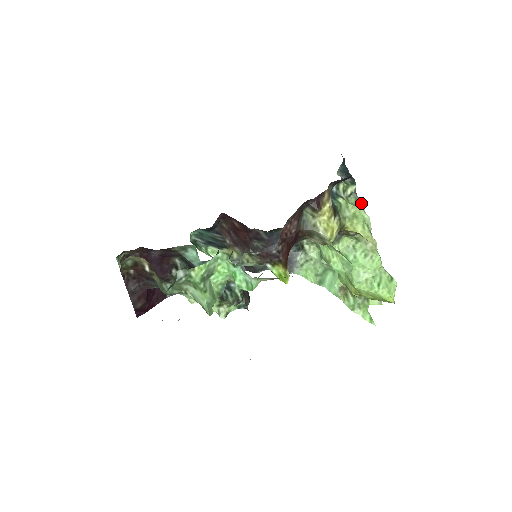
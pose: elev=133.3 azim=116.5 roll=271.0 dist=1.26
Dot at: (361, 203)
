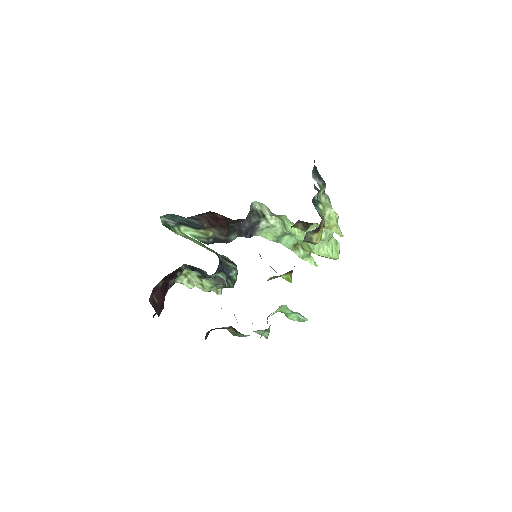
Dot at: (329, 200)
